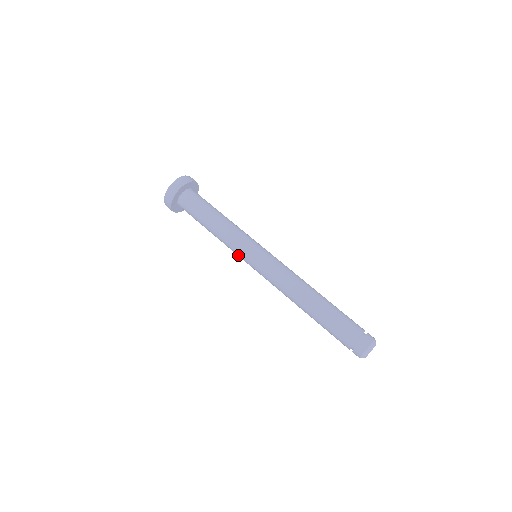
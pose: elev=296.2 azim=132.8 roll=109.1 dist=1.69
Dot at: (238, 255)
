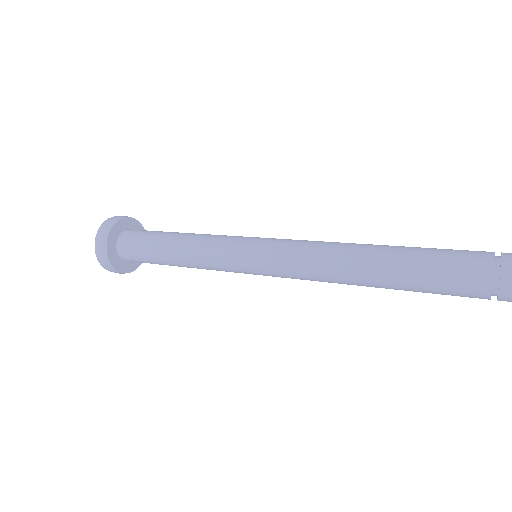
Dot at: (227, 262)
